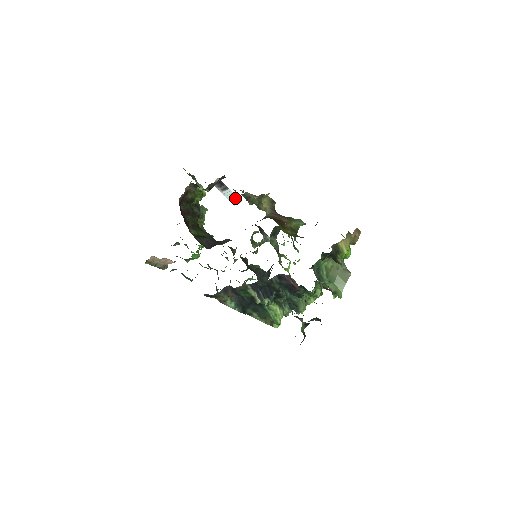
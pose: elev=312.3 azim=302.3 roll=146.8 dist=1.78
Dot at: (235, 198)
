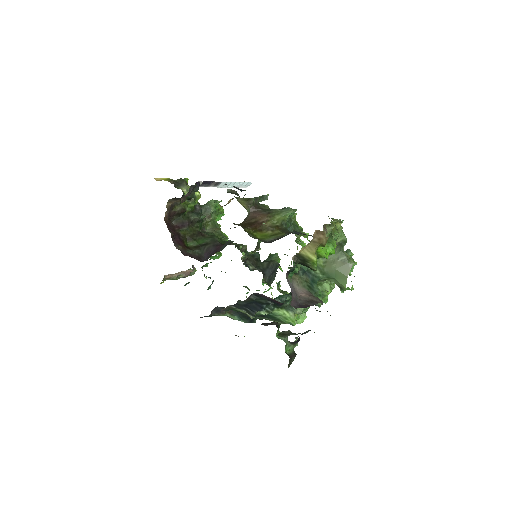
Dot at: (240, 183)
